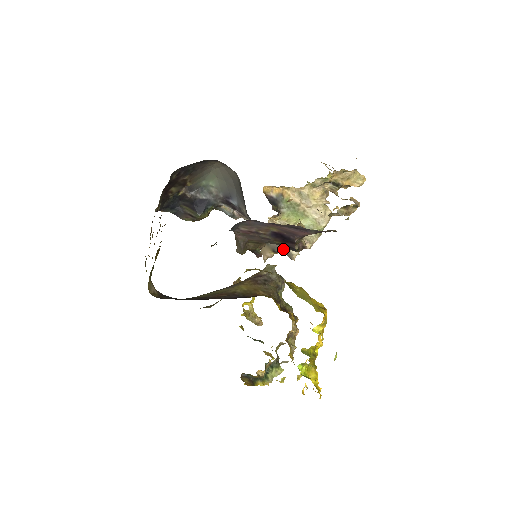
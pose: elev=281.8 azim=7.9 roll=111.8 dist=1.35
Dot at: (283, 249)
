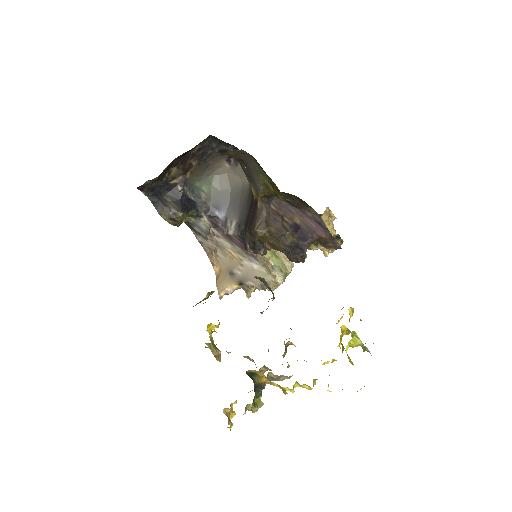
Dot at: occluded
